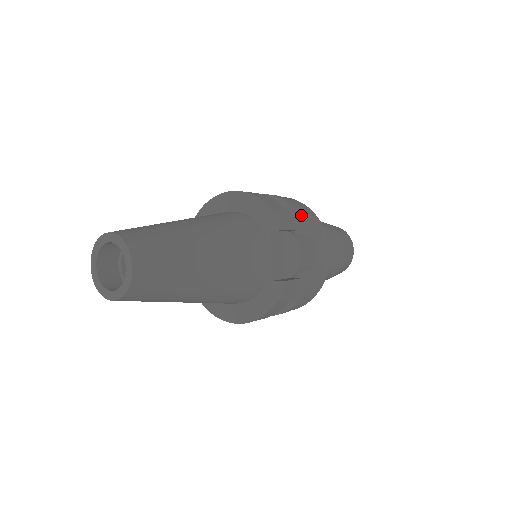
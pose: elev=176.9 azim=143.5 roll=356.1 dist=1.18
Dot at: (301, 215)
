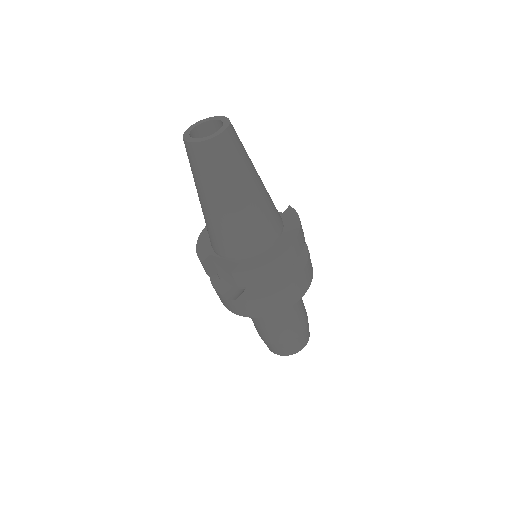
Dot at: occluded
